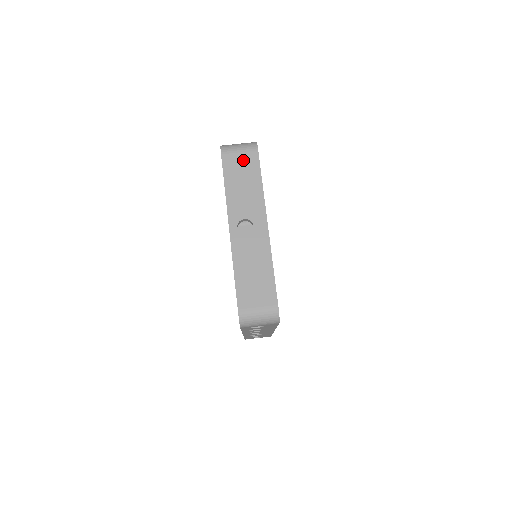
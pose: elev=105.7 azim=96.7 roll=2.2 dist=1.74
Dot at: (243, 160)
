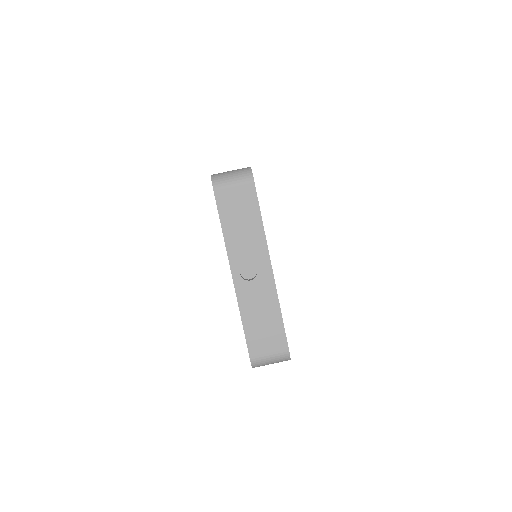
Dot at: (239, 196)
